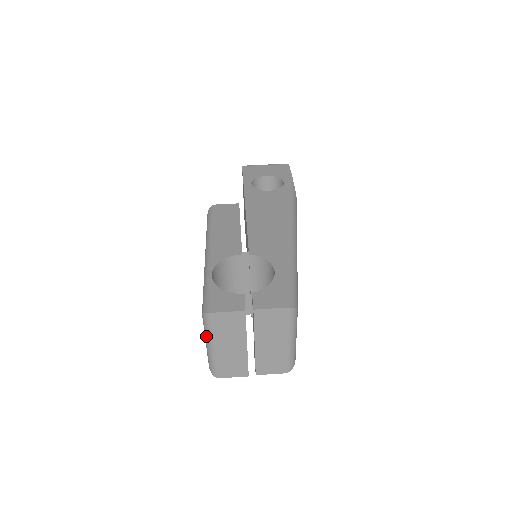
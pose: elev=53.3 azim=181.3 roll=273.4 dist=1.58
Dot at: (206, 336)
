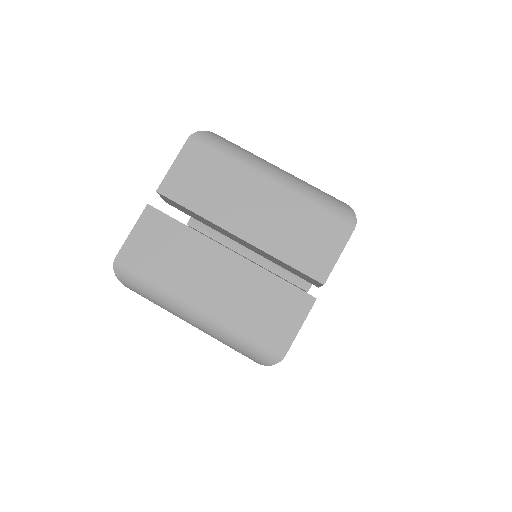
Dot at: (170, 310)
